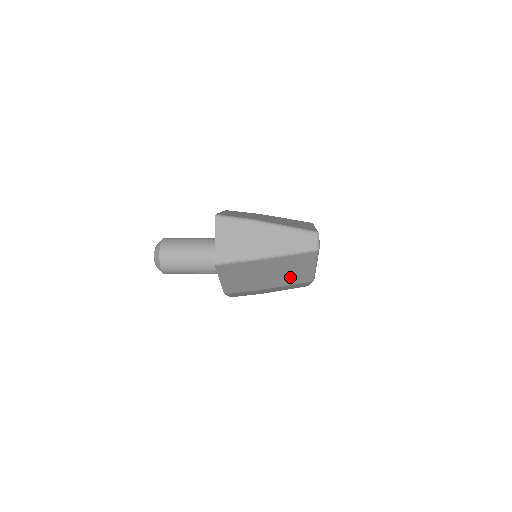
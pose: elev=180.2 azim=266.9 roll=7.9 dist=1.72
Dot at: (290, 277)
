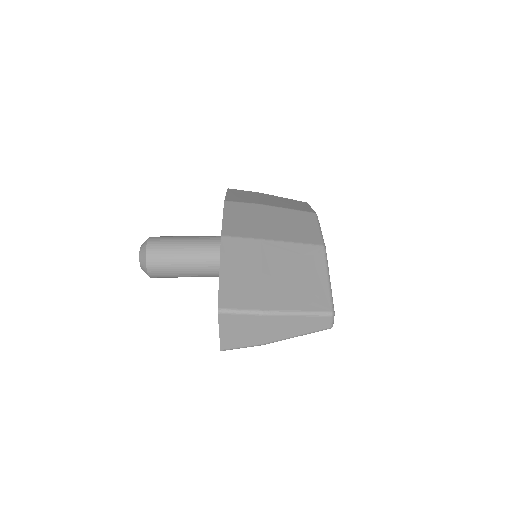
Dot at: occluded
